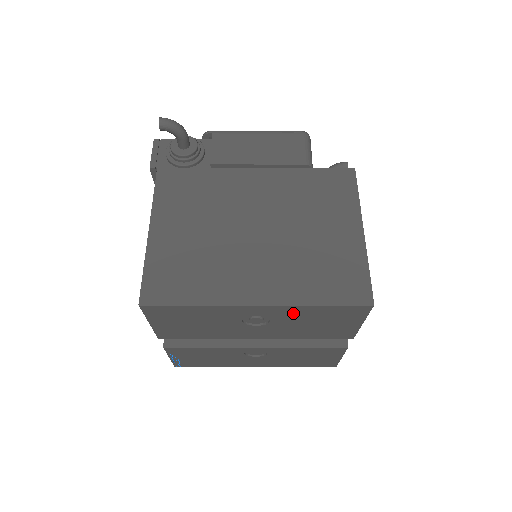
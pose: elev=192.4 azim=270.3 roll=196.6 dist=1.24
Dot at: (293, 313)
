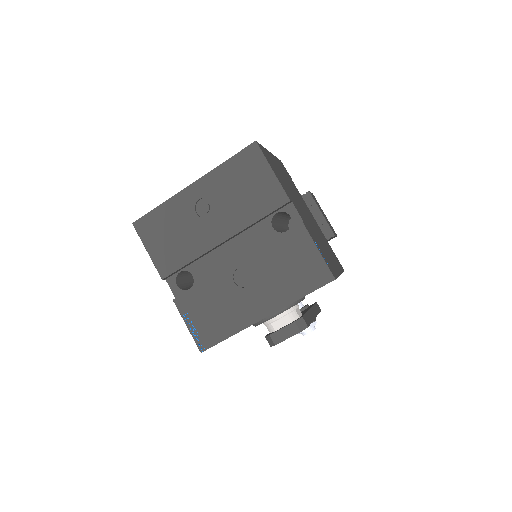
Dot at: (218, 182)
